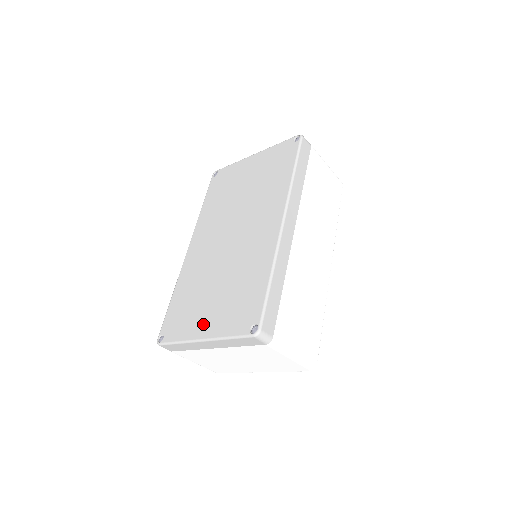
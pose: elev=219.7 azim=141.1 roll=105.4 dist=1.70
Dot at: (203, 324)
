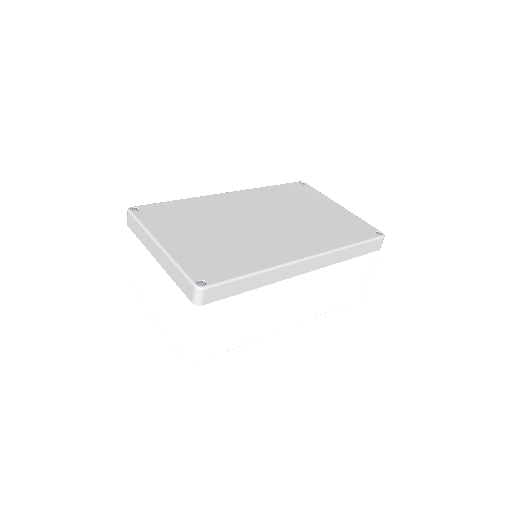
Dot at: (174, 238)
